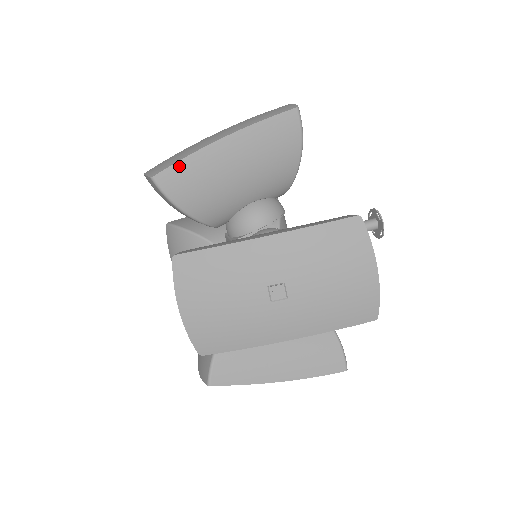
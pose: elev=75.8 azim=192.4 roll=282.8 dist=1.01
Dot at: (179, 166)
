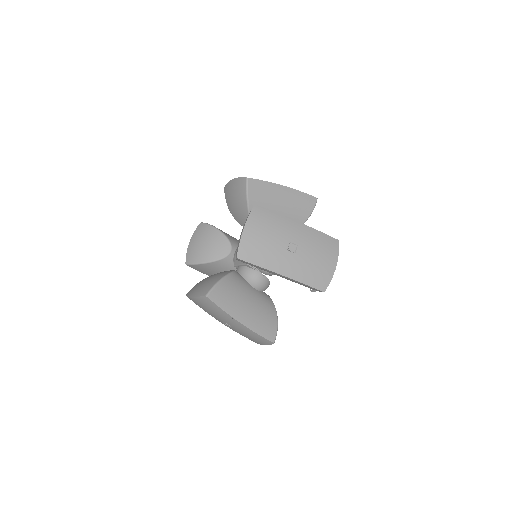
Dot at: (261, 182)
